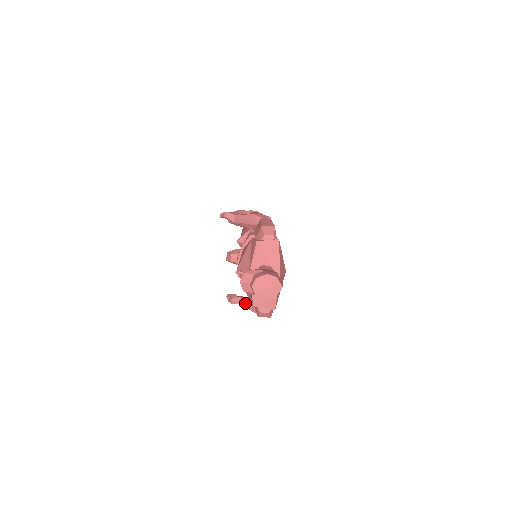
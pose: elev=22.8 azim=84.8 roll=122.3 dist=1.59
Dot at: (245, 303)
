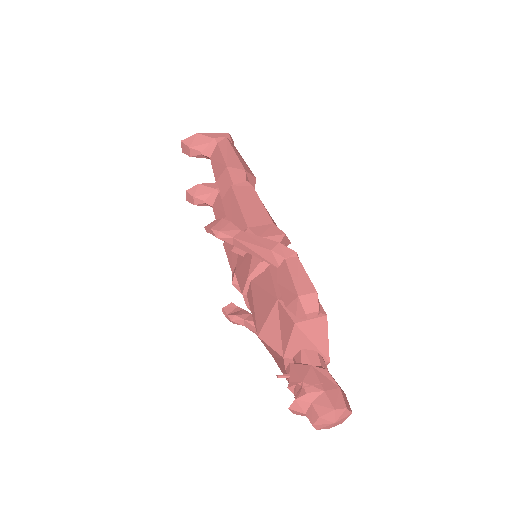
Dot at: (255, 331)
